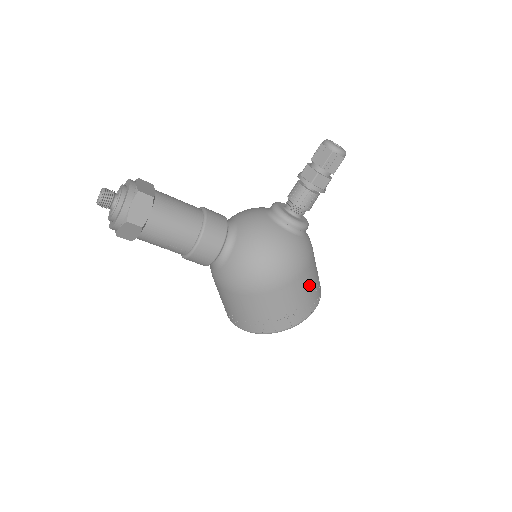
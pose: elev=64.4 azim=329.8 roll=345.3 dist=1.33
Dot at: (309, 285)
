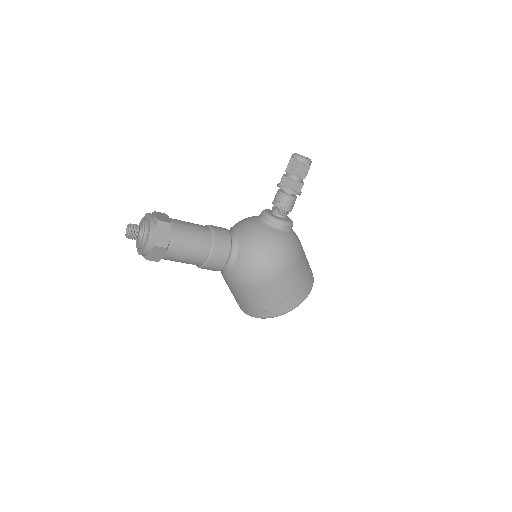
Dot at: (303, 270)
